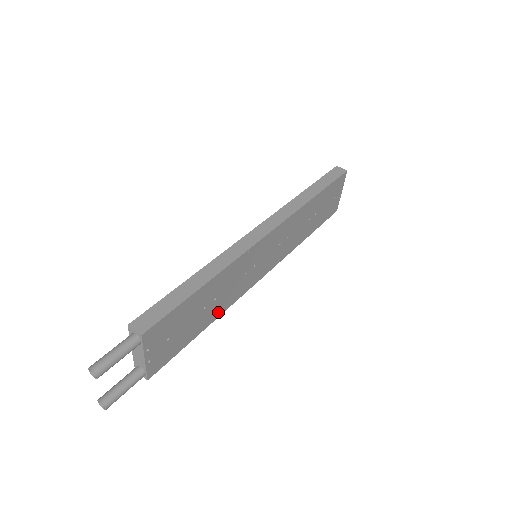
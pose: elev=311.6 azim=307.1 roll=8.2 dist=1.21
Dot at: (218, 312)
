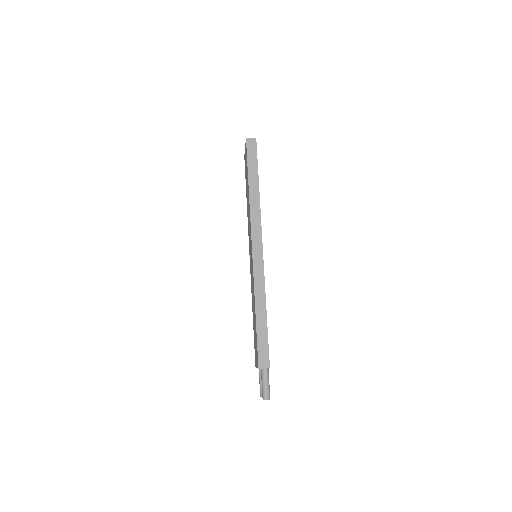
Dot at: occluded
